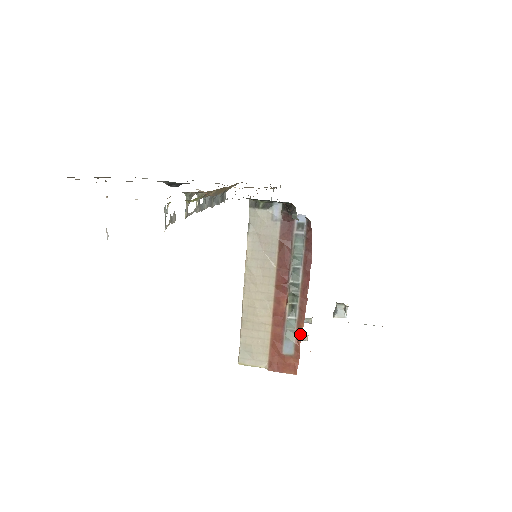
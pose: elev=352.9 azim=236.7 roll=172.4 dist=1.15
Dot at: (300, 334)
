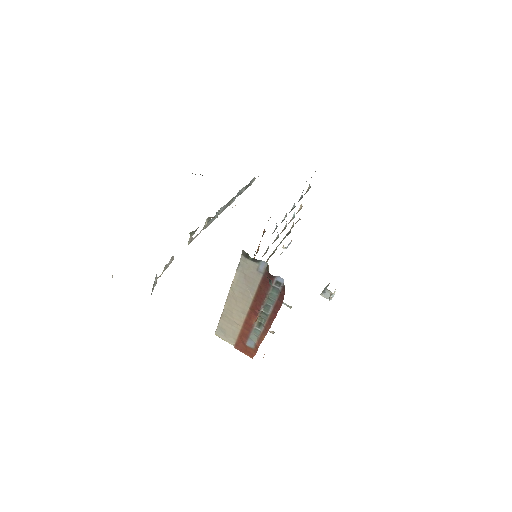
Dot at: (261, 341)
